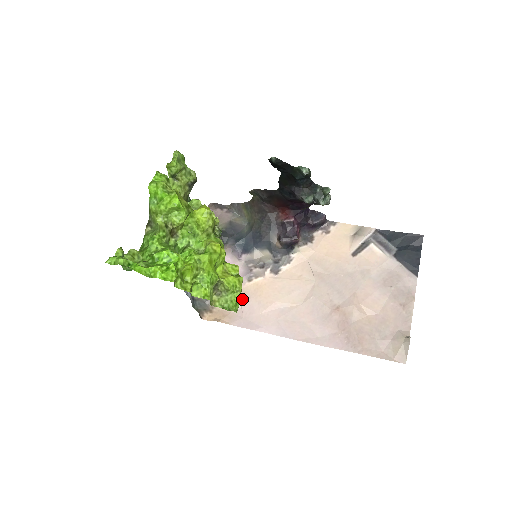
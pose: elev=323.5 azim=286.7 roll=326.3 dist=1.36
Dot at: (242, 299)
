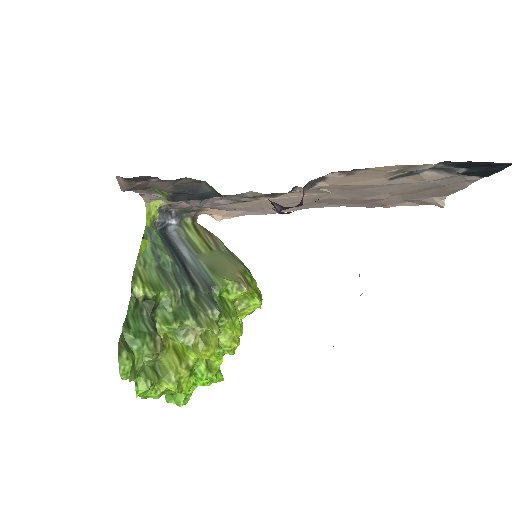
Dot at: (237, 208)
